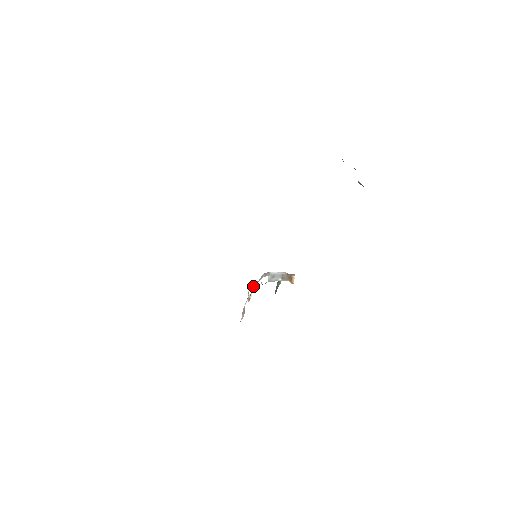
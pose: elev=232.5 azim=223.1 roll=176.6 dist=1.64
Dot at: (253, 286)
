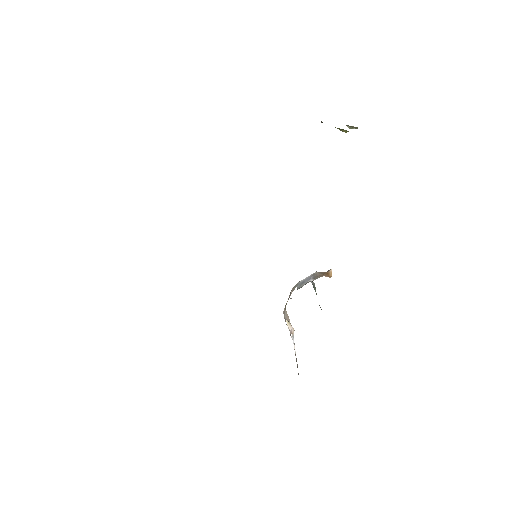
Dot at: (284, 311)
